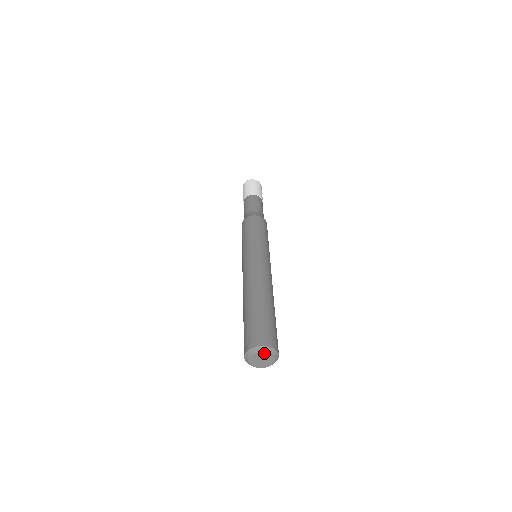
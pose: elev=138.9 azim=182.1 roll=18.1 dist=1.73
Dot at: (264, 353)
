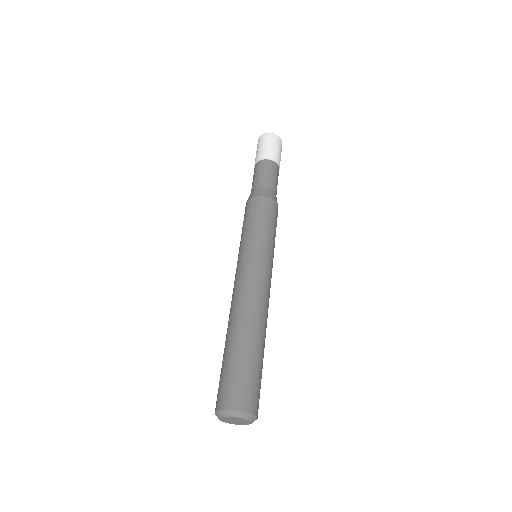
Dot at: (237, 418)
